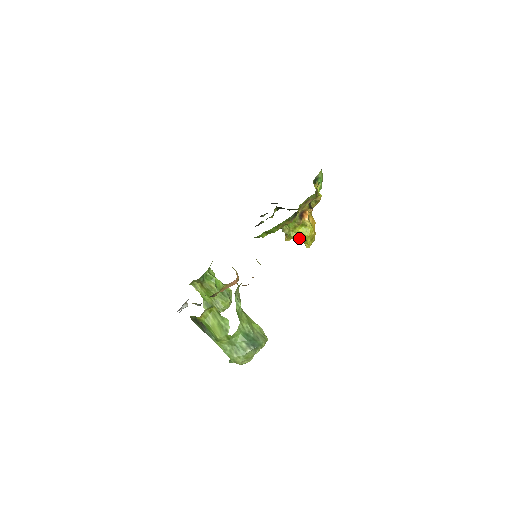
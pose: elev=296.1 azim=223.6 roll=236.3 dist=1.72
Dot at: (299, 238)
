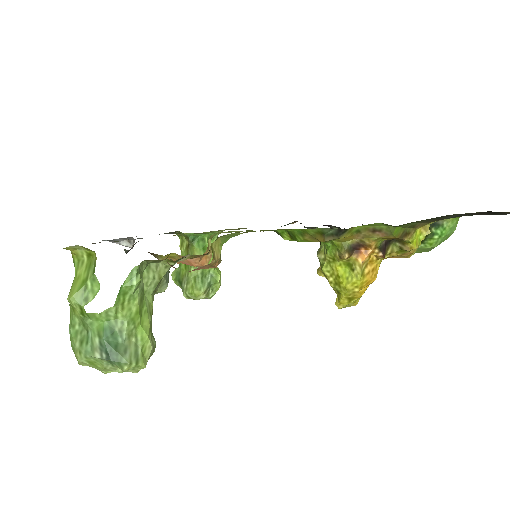
Dot at: (331, 280)
